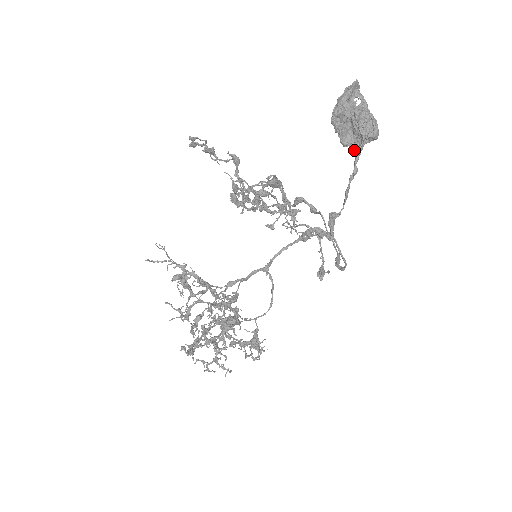
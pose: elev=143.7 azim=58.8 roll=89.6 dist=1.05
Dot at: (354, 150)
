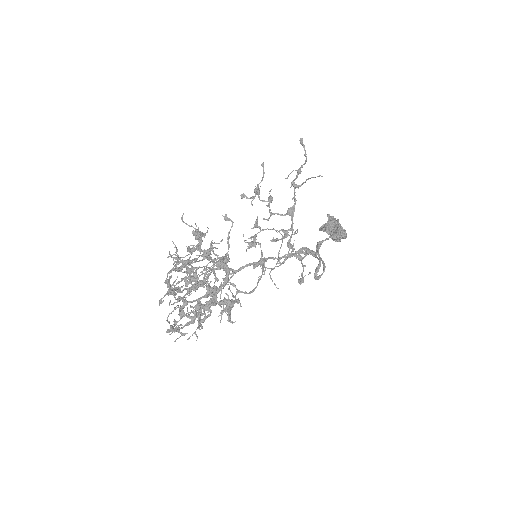
Dot at: (334, 232)
